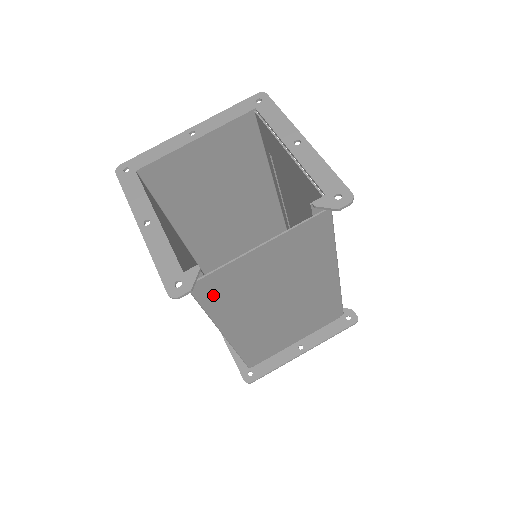
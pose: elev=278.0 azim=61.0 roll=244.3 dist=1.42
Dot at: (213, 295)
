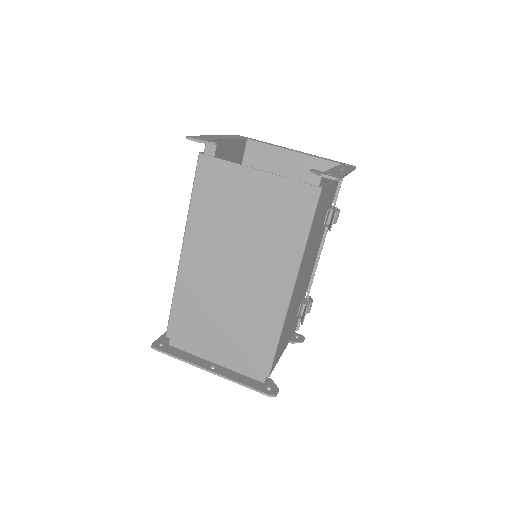
Dot at: (205, 186)
